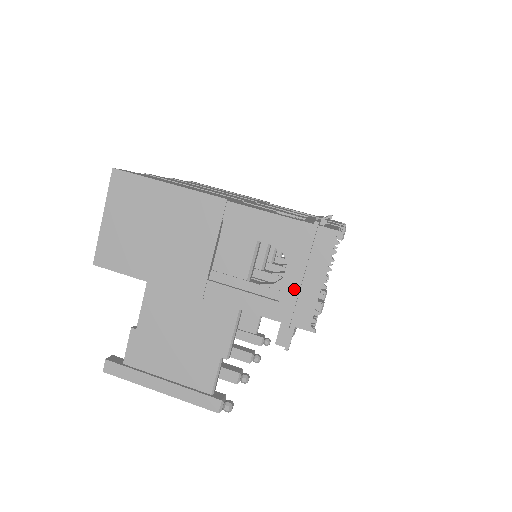
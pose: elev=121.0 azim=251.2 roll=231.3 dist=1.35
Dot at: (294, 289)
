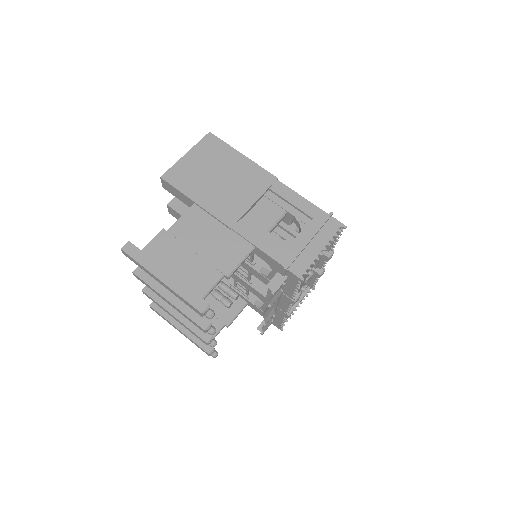
Dot at: (300, 247)
